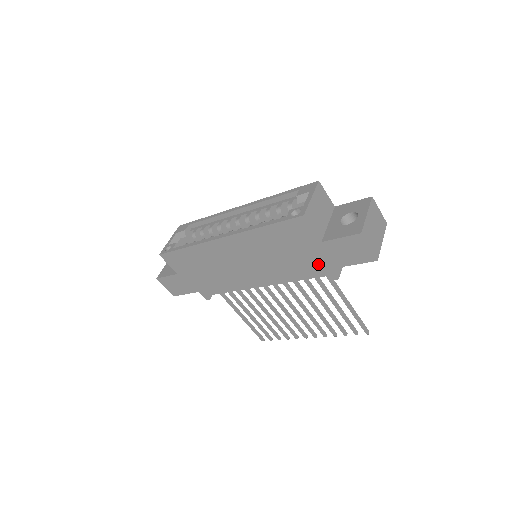
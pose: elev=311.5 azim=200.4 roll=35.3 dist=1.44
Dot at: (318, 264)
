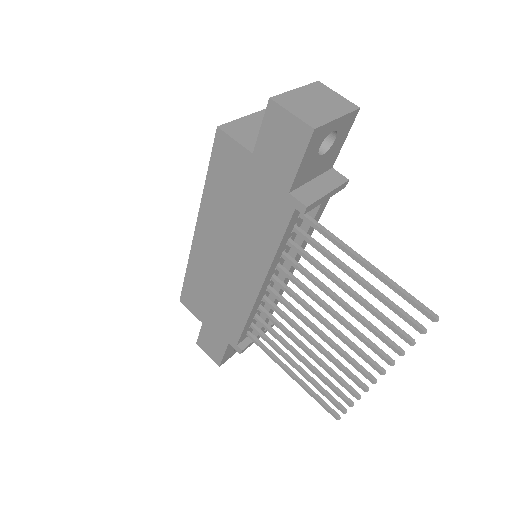
Dot at: (274, 197)
